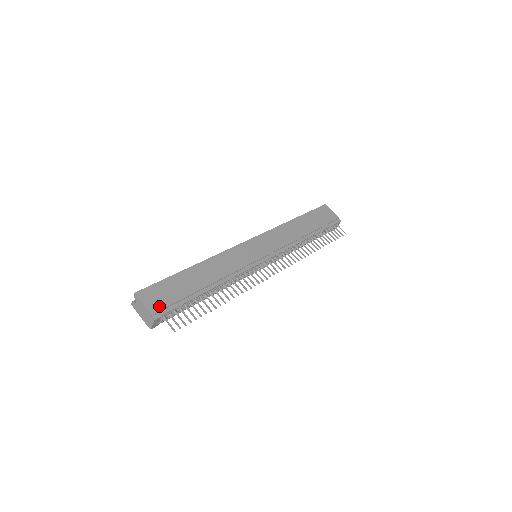
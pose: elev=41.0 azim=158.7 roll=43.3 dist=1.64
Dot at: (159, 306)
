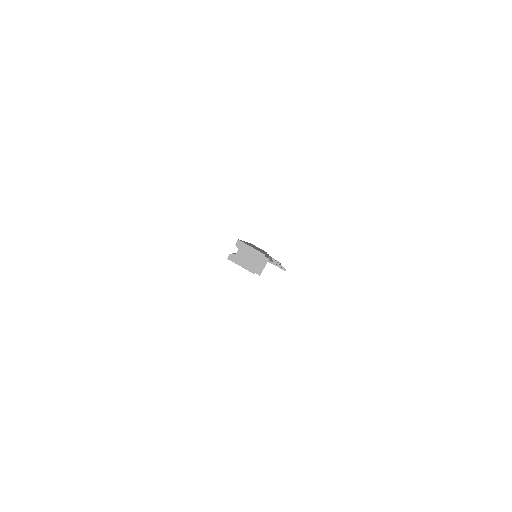
Dot at: (261, 252)
